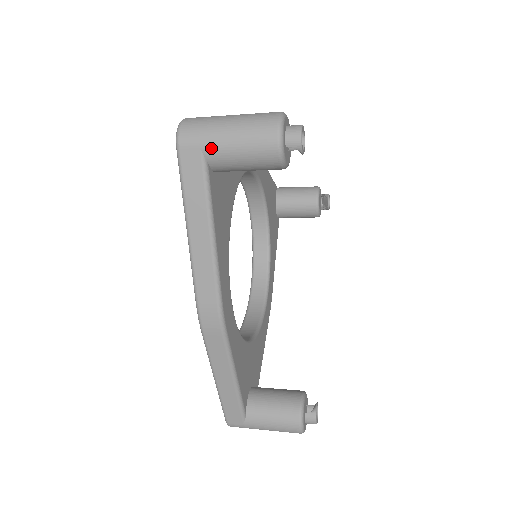
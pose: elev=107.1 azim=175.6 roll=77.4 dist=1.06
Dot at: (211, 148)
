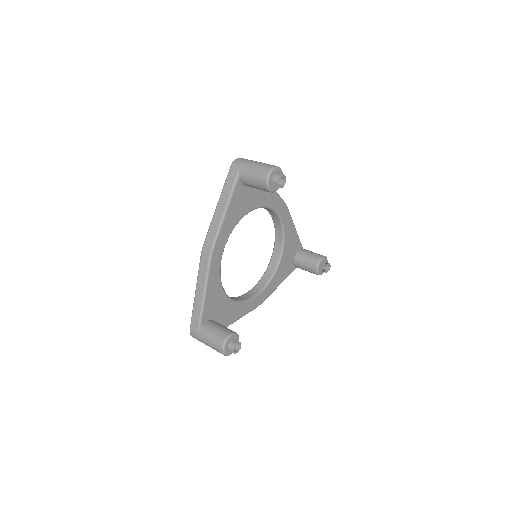
Dot at: (243, 170)
